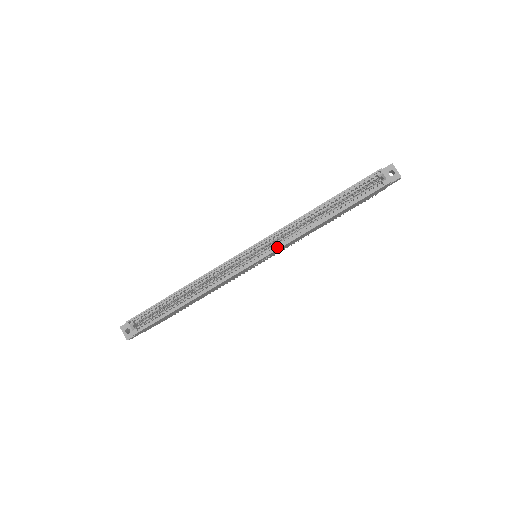
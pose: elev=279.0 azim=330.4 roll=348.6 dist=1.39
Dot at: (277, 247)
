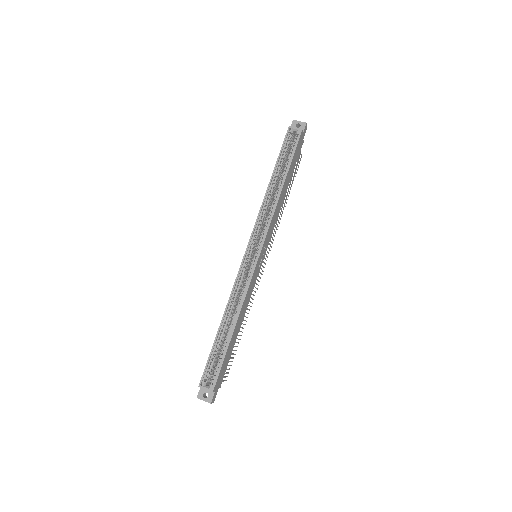
Dot at: (265, 233)
